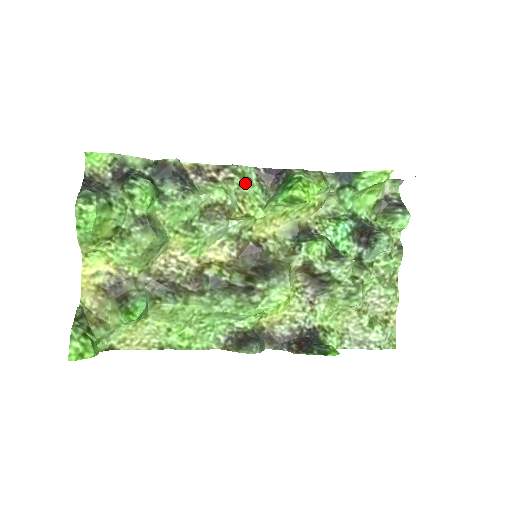
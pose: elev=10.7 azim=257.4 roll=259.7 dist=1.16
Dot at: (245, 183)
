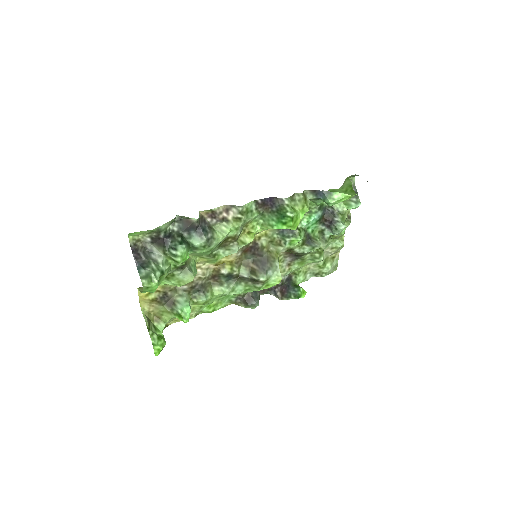
Dot at: (249, 217)
